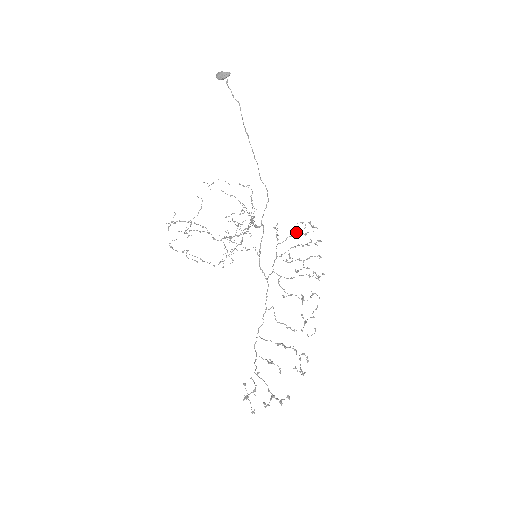
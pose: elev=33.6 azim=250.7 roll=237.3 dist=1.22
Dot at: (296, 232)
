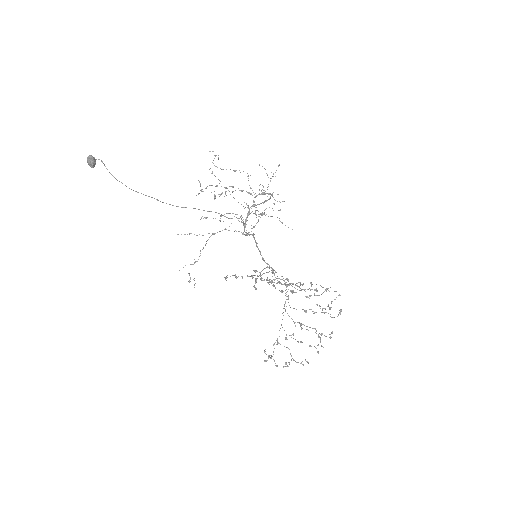
Dot at: occluded
